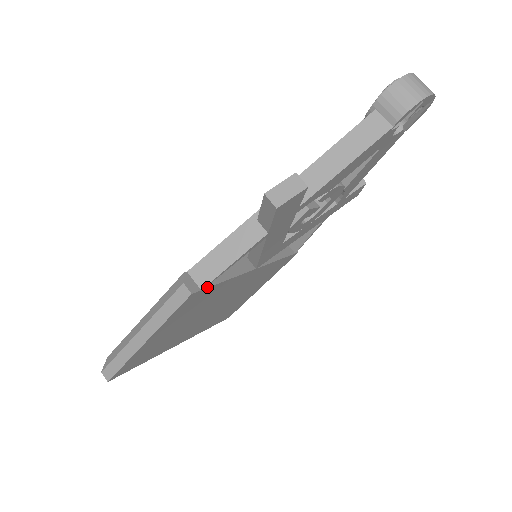
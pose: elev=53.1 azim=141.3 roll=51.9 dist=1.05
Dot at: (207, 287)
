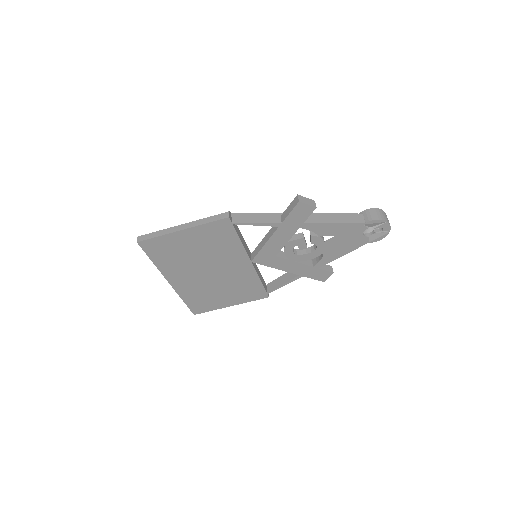
Dot at: (234, 227)
